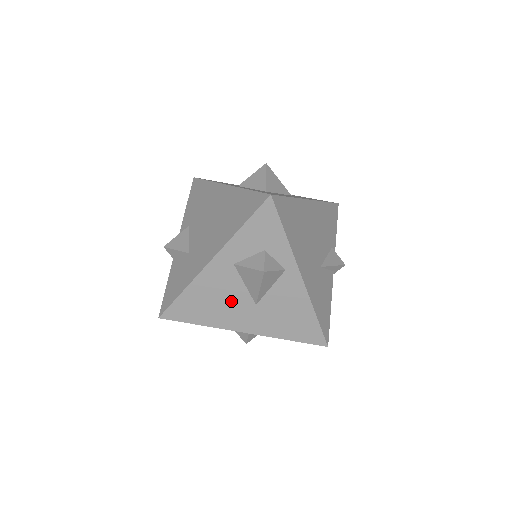
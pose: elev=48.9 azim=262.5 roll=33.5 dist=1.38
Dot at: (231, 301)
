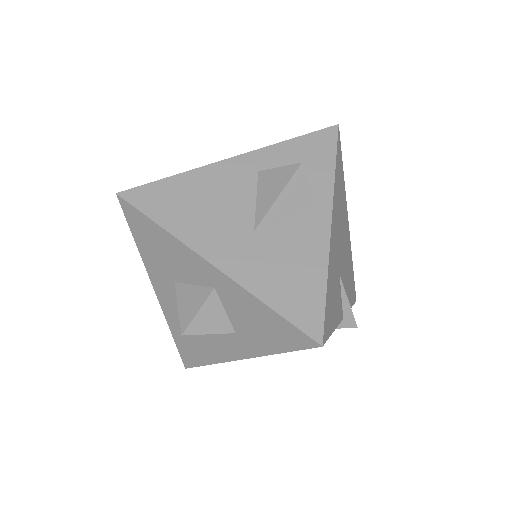
Dot at: (225, 213)
